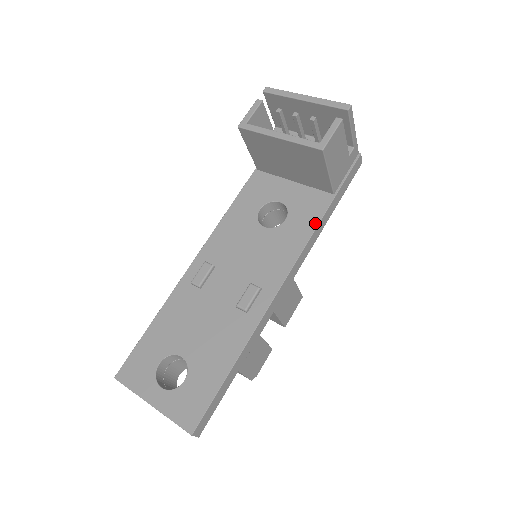
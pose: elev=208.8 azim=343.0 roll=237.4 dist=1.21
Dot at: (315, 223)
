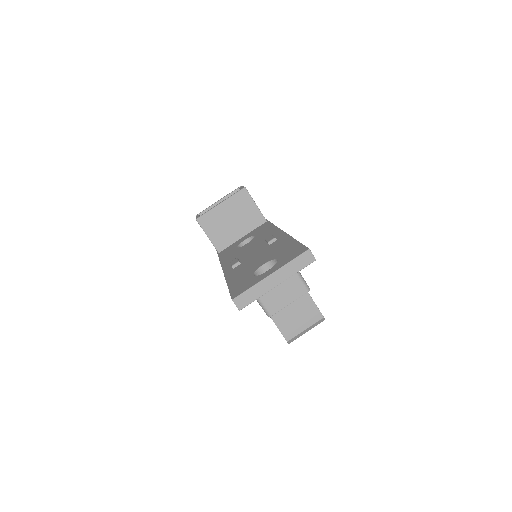
Dot at: (270, 224)
